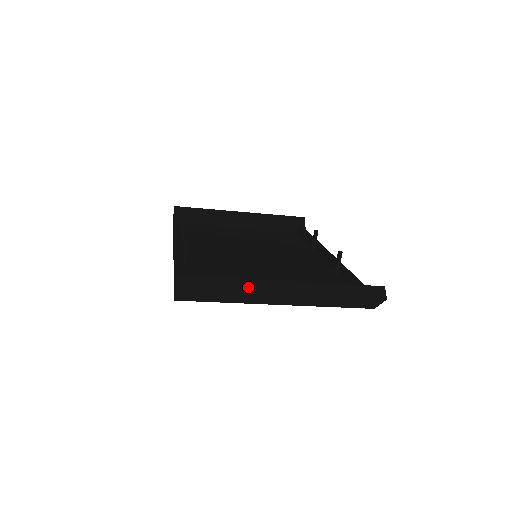
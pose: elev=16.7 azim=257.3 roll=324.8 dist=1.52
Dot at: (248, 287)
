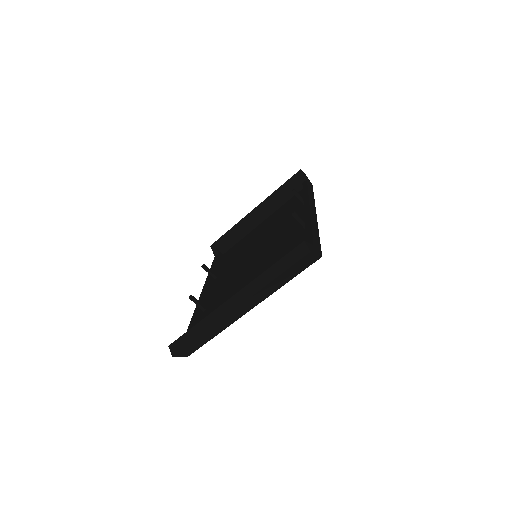
Dot at: (210, 322)
